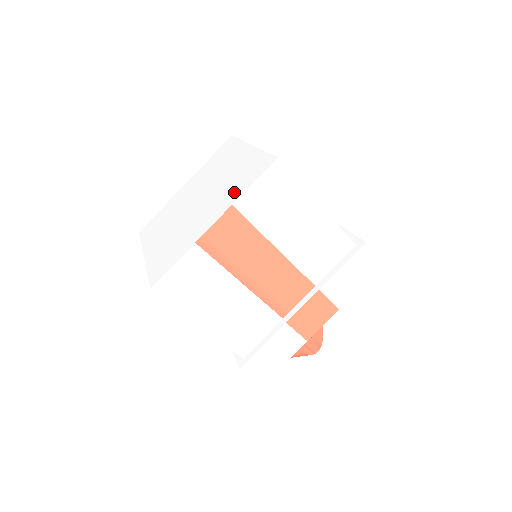
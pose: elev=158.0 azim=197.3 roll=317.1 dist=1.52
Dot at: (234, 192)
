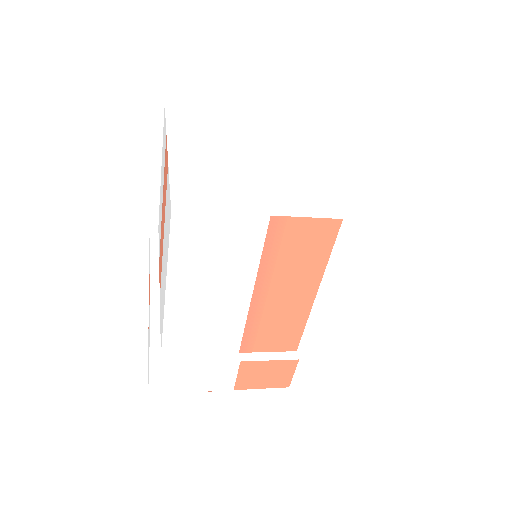
Dot at: (348, 204)
